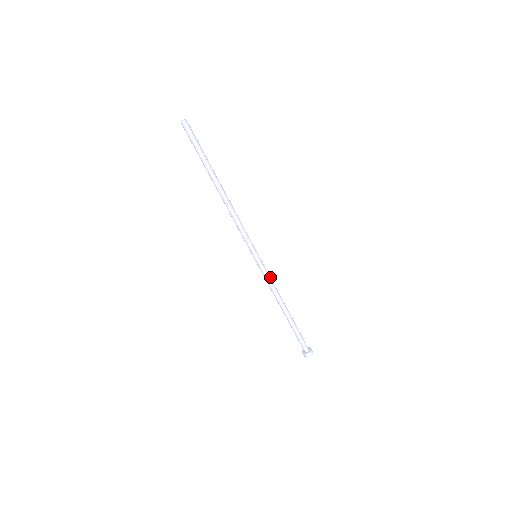
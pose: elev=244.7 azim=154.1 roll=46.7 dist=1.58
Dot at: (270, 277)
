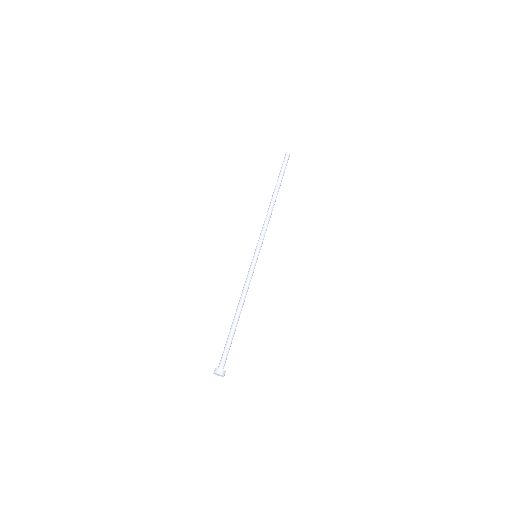
Dot at: occluded
